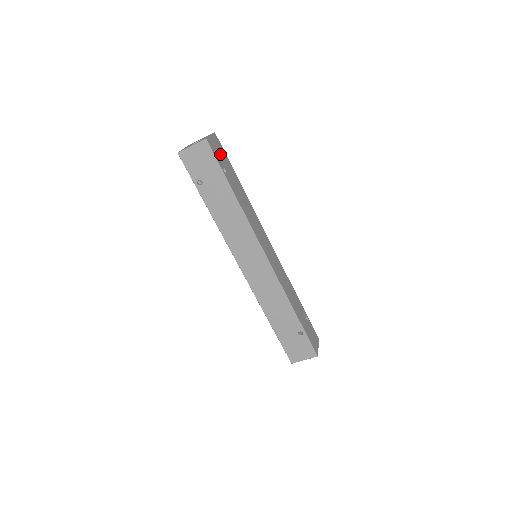
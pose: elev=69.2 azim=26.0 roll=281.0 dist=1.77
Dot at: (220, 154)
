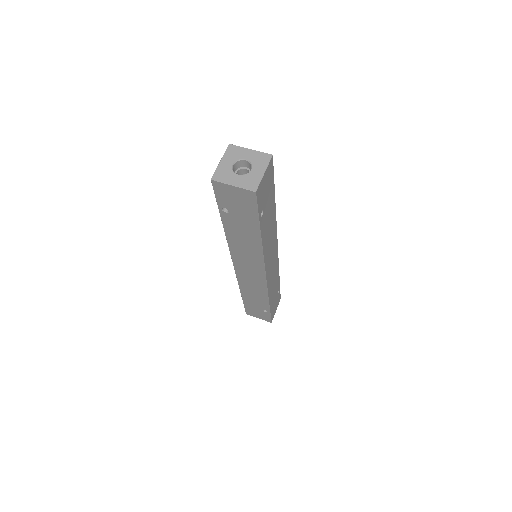
Dot at: (266, 190)
